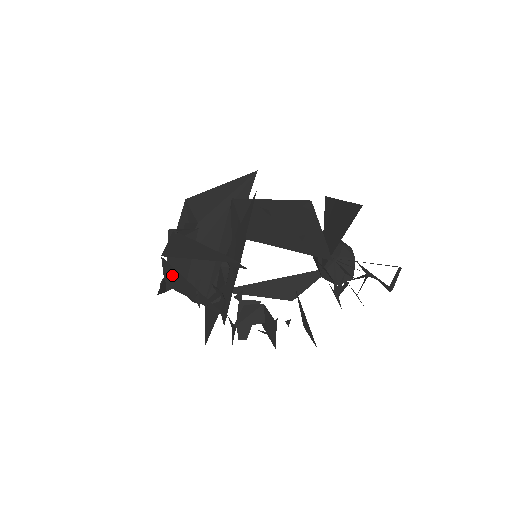
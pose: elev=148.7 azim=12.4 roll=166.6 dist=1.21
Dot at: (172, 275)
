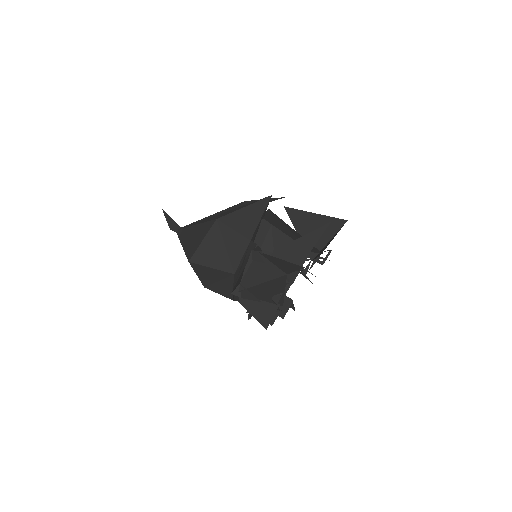
Dot at: (269, 285)
